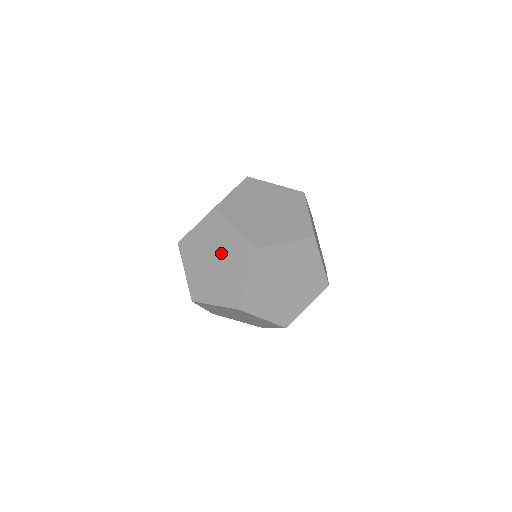
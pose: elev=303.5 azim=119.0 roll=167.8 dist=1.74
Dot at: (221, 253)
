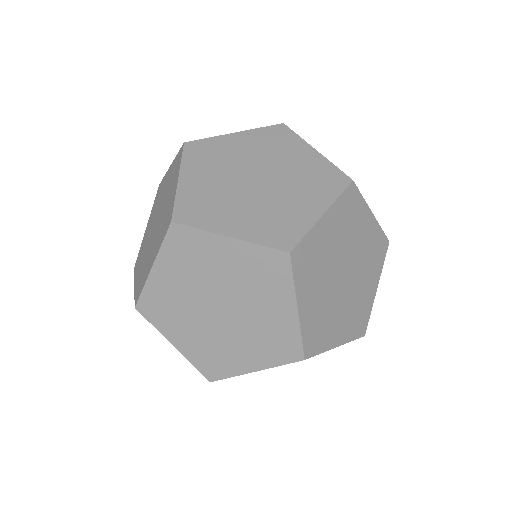
Dot at: occluded
